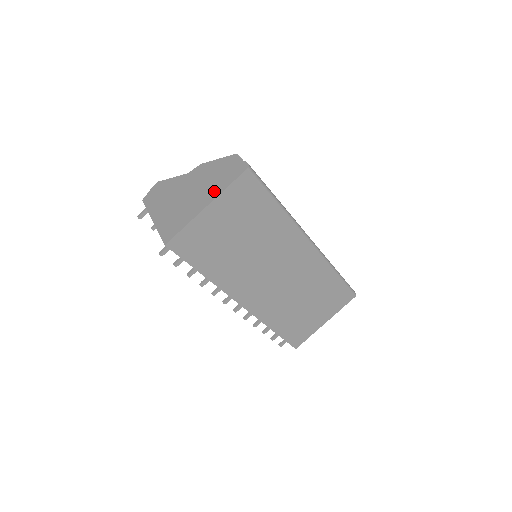
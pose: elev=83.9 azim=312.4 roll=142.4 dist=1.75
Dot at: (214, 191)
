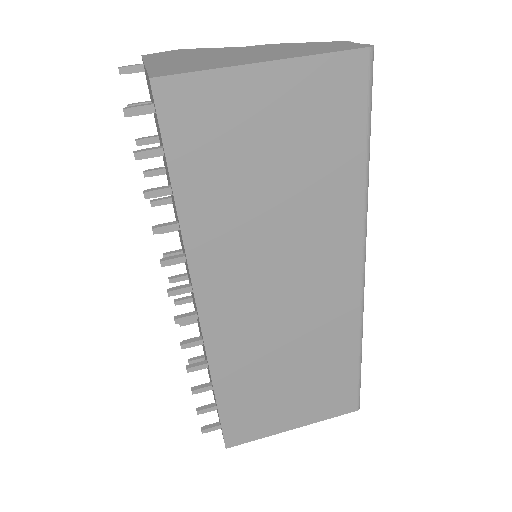
Dot at: (290, 54)
